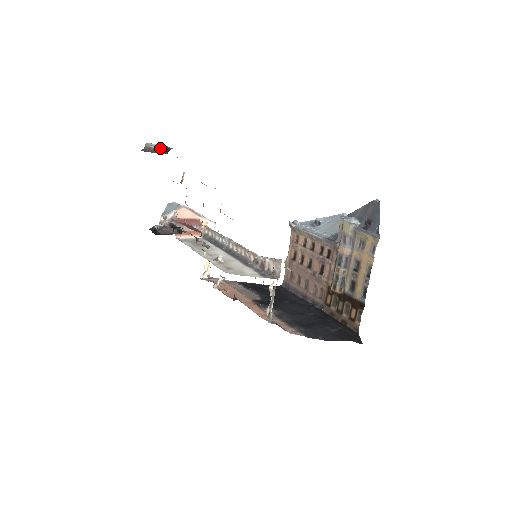
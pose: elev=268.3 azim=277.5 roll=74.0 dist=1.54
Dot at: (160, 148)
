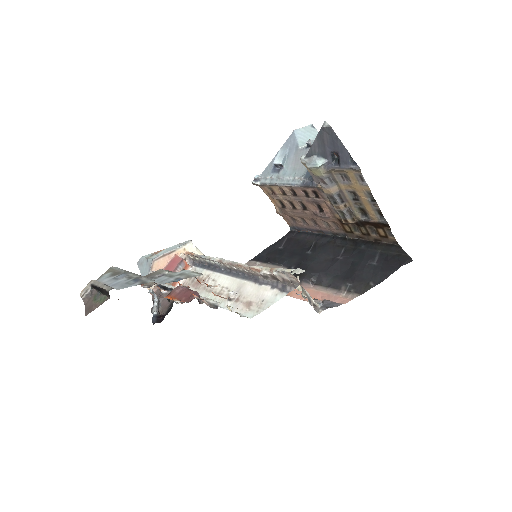
Dot at: (96, 289)
